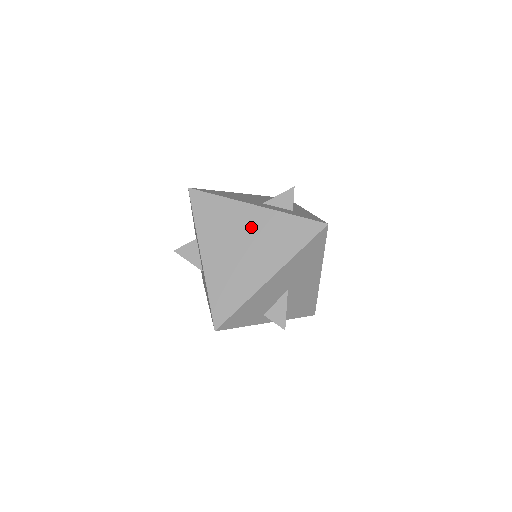
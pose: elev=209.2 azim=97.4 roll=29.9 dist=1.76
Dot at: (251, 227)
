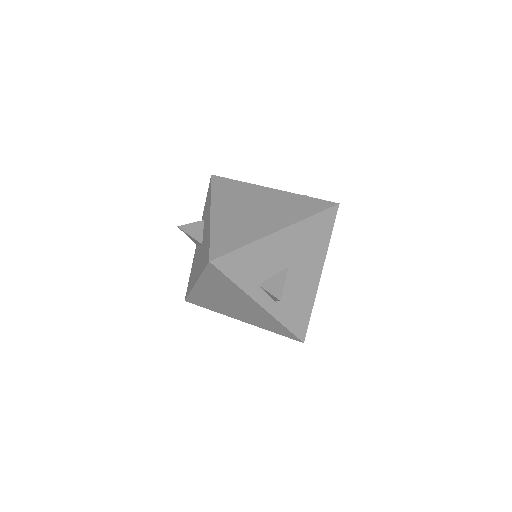
Dot at: (265, 199)
